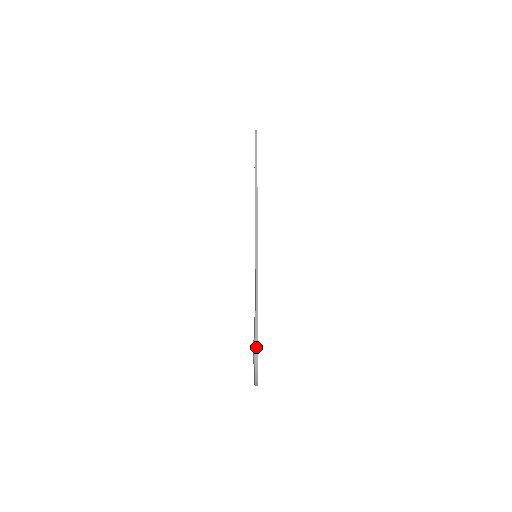
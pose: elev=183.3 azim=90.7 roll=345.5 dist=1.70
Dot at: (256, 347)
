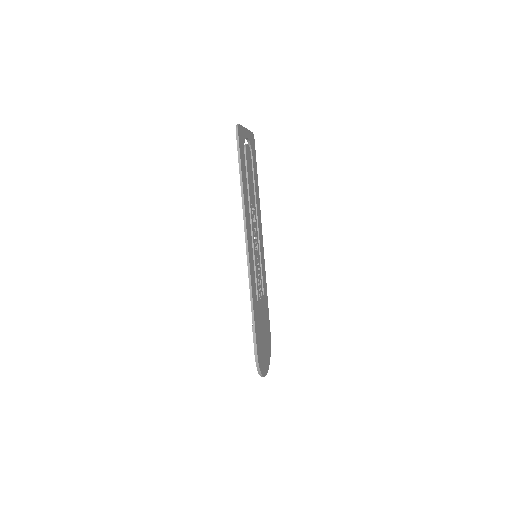
Dot at: (256, 357)
